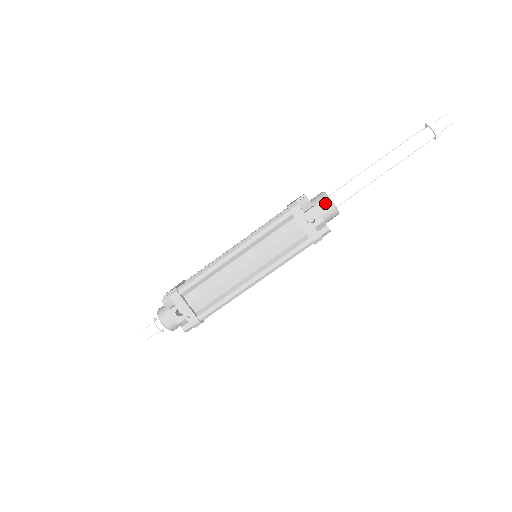
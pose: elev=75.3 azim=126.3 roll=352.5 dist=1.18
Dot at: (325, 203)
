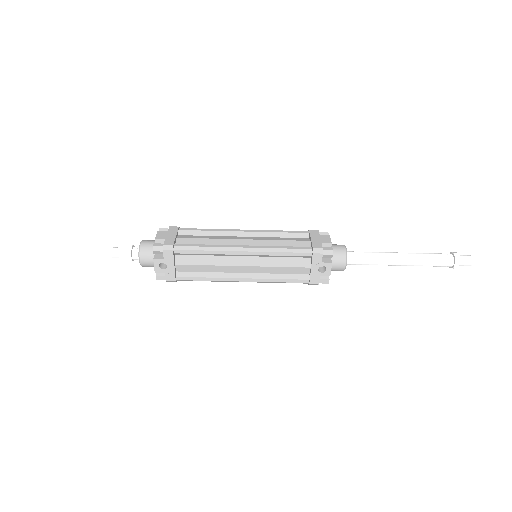
Dot at: (341, 261)
